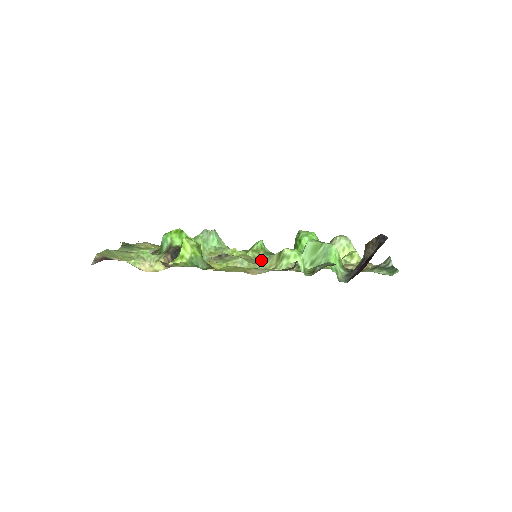
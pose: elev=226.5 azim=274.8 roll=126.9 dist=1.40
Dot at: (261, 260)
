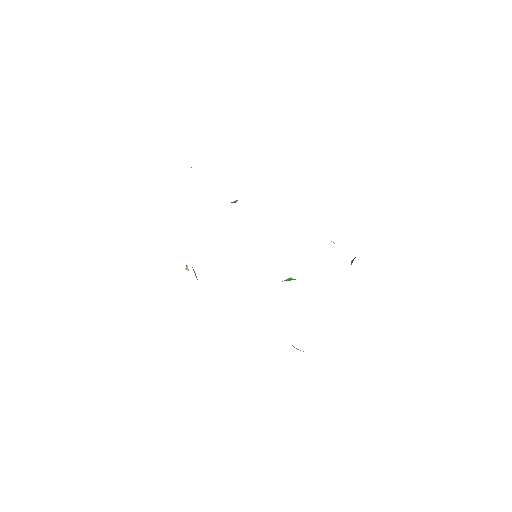
Dot at: occluded
